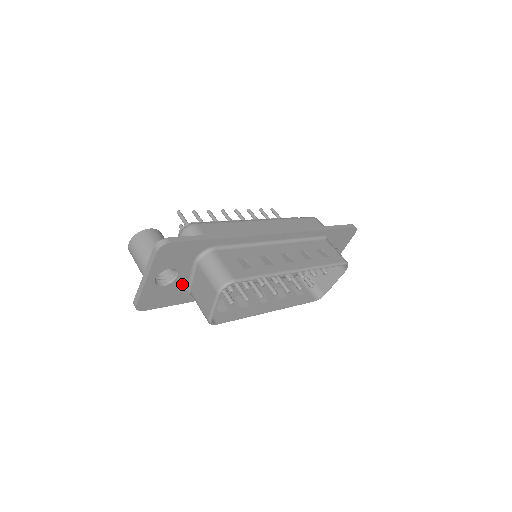
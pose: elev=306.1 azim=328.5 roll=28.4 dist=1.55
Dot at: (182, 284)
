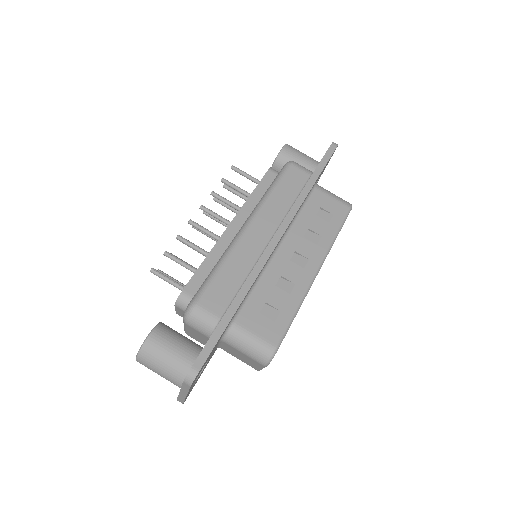
Dot at: (212, 354)
